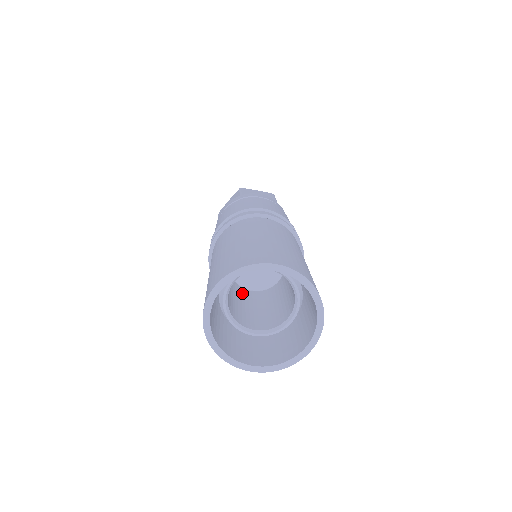
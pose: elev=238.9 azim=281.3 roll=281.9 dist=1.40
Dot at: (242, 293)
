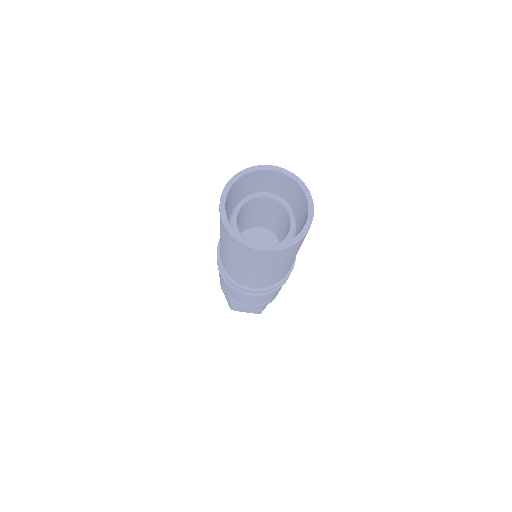
Dot at: occluded
